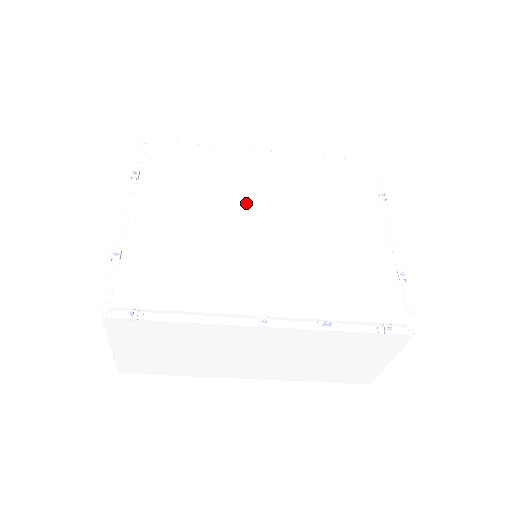
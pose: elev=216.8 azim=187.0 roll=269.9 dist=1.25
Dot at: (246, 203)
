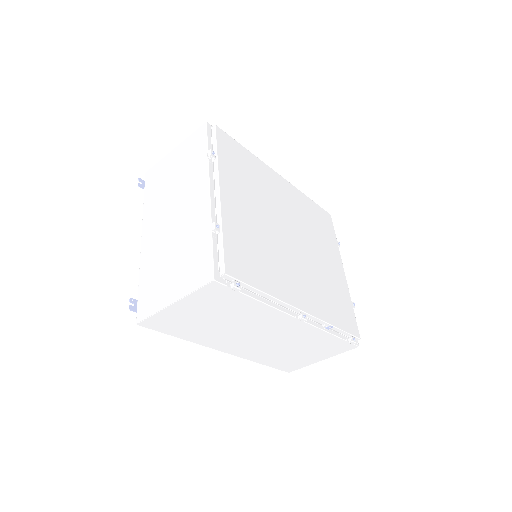
Dot at: (281, 217)
